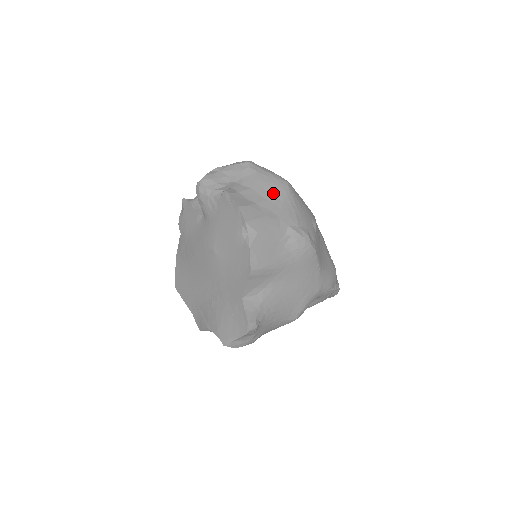
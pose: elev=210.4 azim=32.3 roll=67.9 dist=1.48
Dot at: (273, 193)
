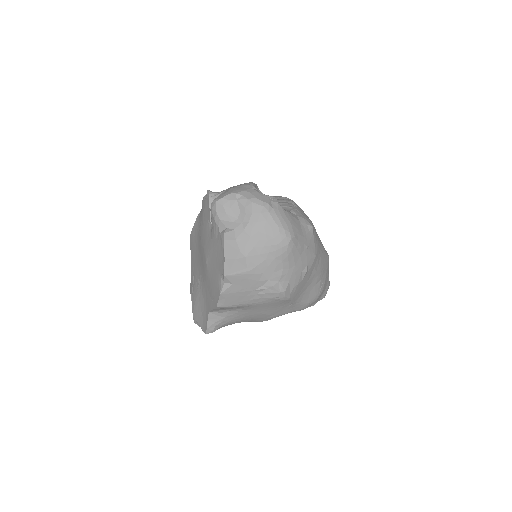
Dot at: (268, 249)
